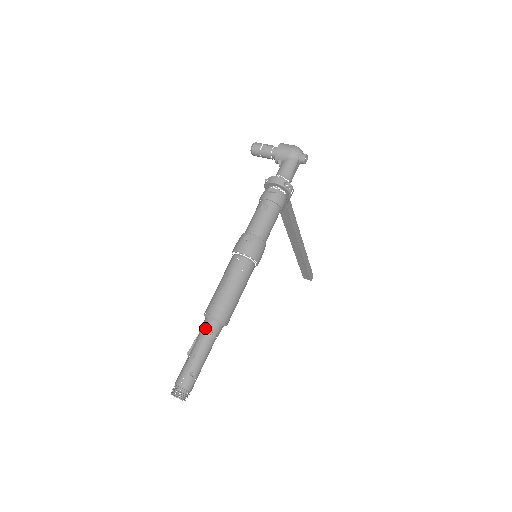
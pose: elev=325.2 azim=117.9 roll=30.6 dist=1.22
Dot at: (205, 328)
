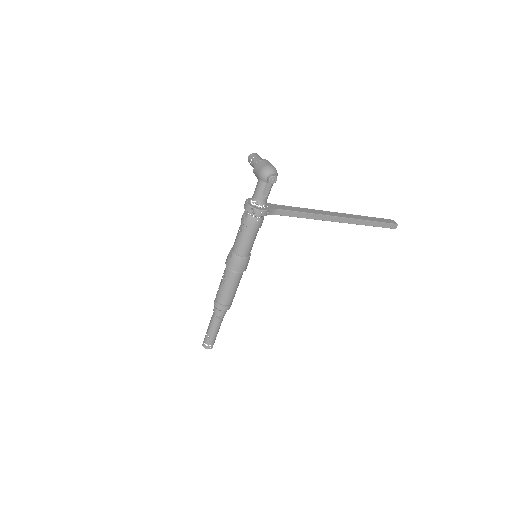
Dot at: occluded
